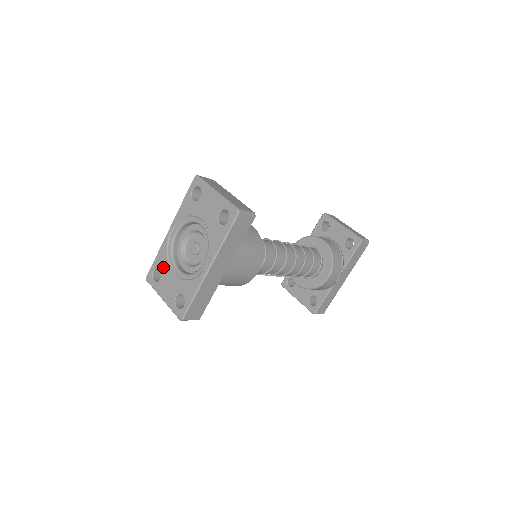
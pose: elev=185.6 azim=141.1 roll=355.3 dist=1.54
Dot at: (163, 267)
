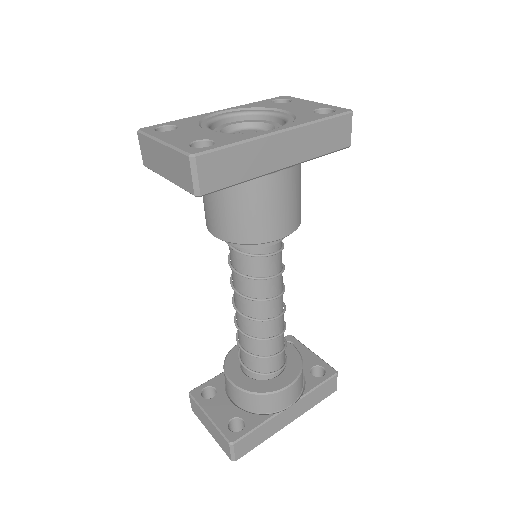
Dot at: (186, 125)
